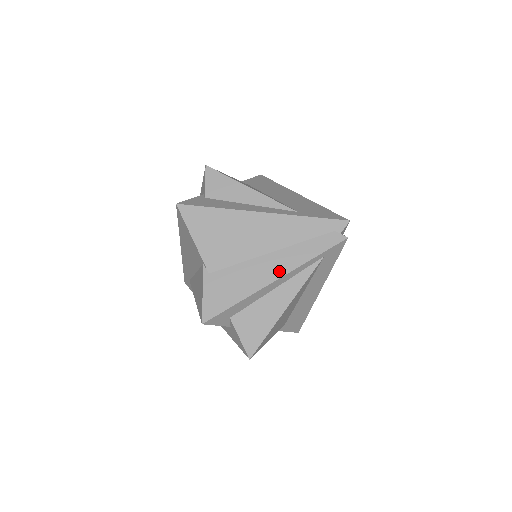
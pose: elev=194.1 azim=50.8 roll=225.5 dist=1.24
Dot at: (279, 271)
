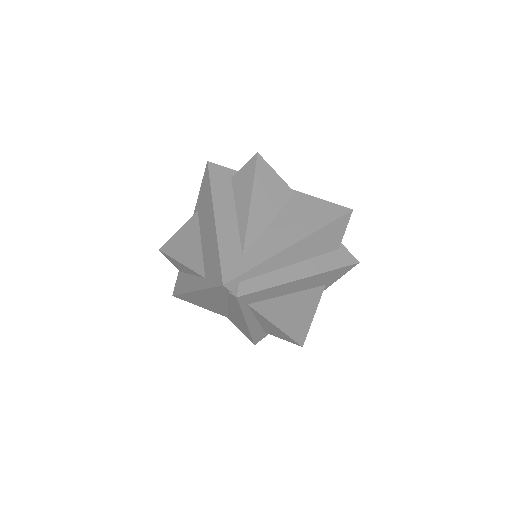
Dot at: (242, 319)
